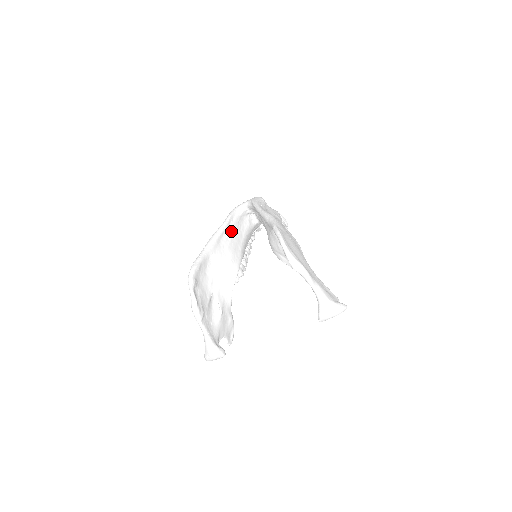
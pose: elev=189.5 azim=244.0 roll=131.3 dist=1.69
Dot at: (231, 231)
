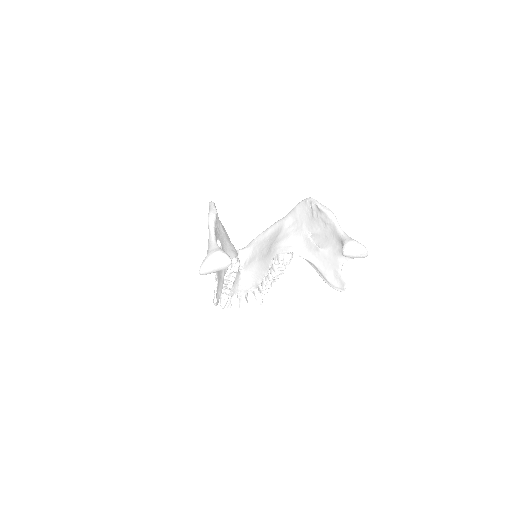
Dot at: occluded
